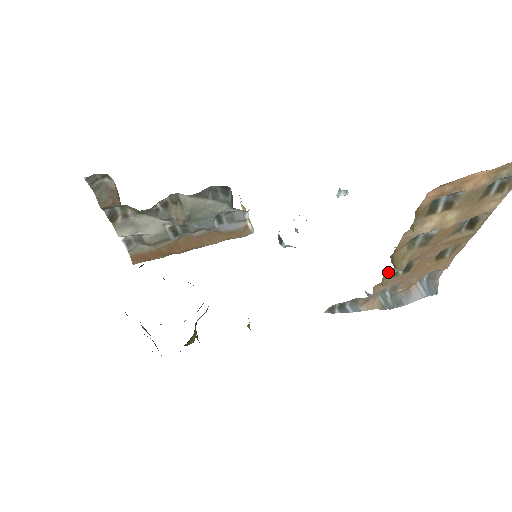
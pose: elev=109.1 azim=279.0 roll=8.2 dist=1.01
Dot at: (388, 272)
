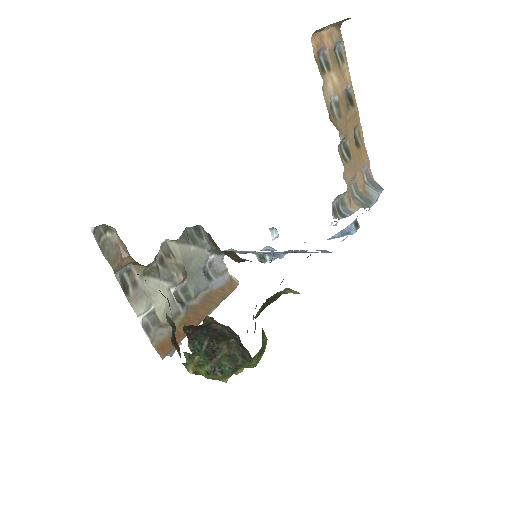
Dot at: (340, 153)
